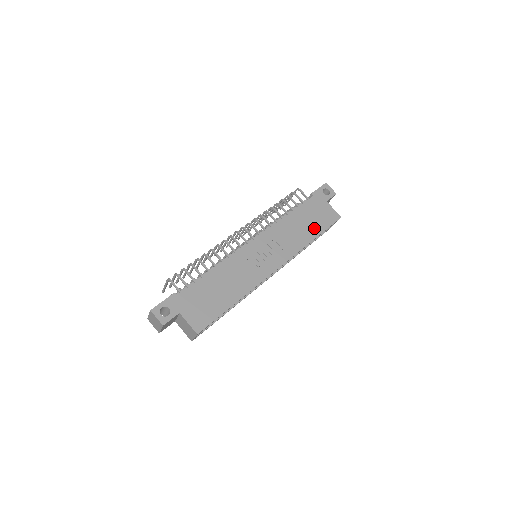
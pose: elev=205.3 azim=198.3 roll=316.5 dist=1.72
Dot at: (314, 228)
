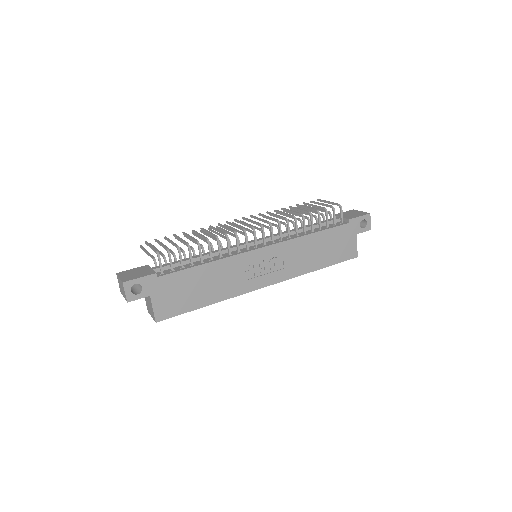
Dot at: (326, 258)
